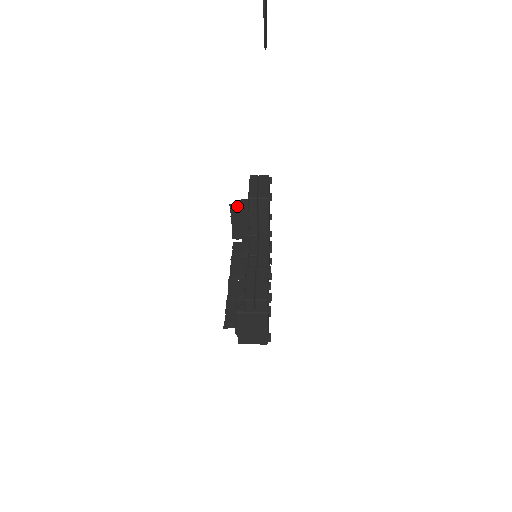
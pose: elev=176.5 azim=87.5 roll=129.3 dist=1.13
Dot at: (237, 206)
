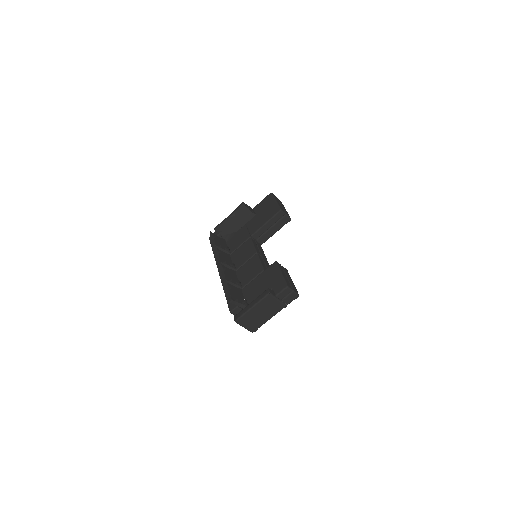
Dot at: (247, 207)
